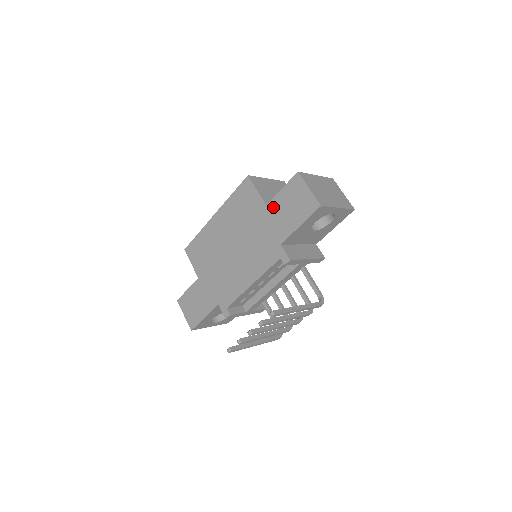
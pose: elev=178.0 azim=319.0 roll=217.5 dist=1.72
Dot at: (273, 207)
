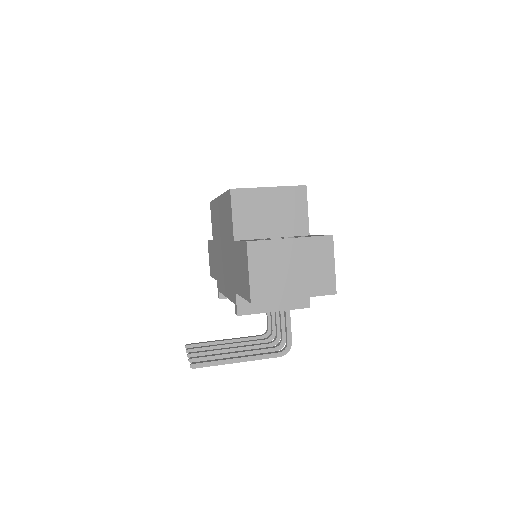
Dot at: (235, 250)
